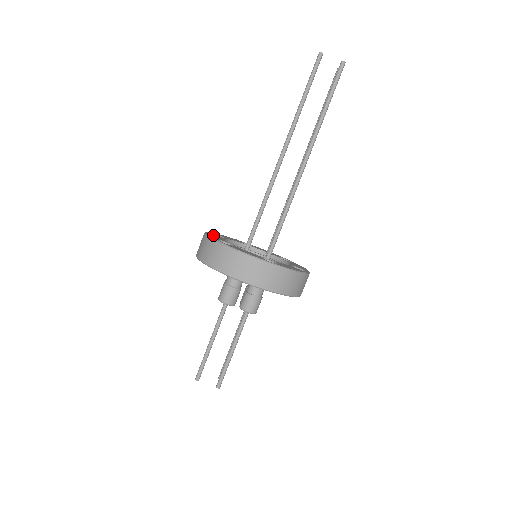
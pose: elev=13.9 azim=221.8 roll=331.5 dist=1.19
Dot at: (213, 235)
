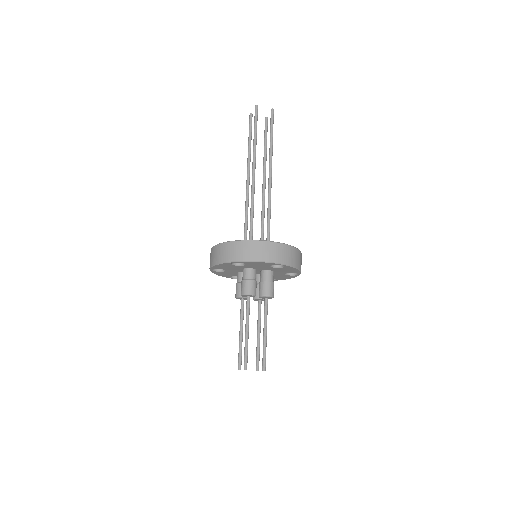
Dot at: occluded
